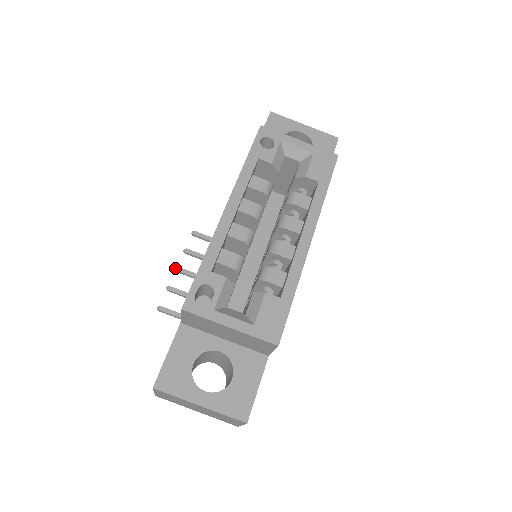
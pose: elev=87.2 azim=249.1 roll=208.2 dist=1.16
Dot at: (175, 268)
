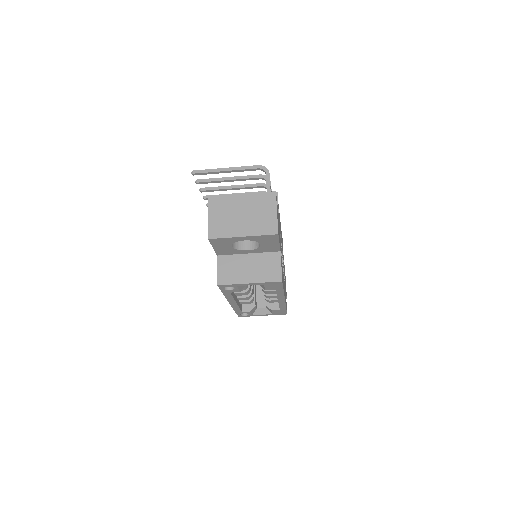
Dot at: occluded
